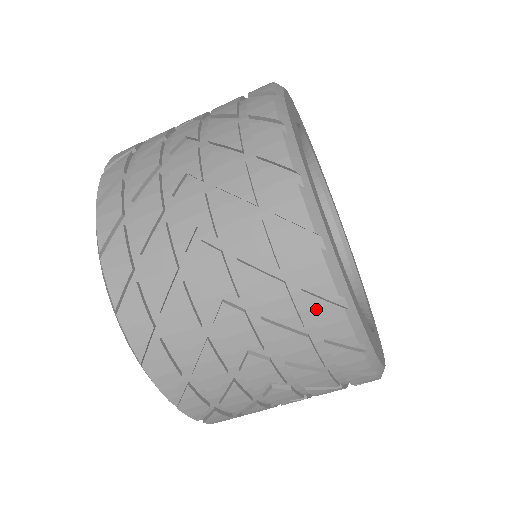
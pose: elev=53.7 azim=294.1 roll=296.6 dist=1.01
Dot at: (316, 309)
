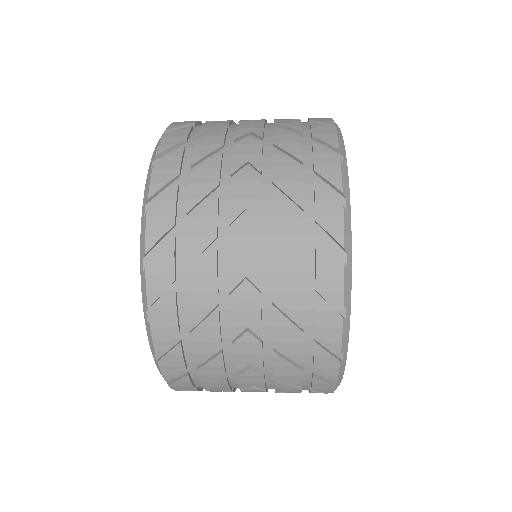
Dot at: occluded
